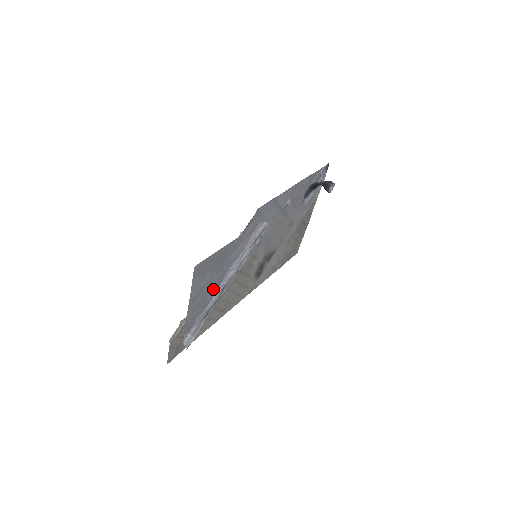
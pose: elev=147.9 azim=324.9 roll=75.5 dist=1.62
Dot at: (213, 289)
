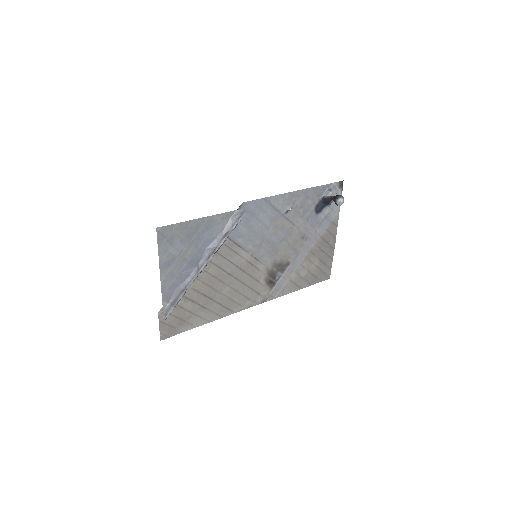
Dot at: (190, 264)
